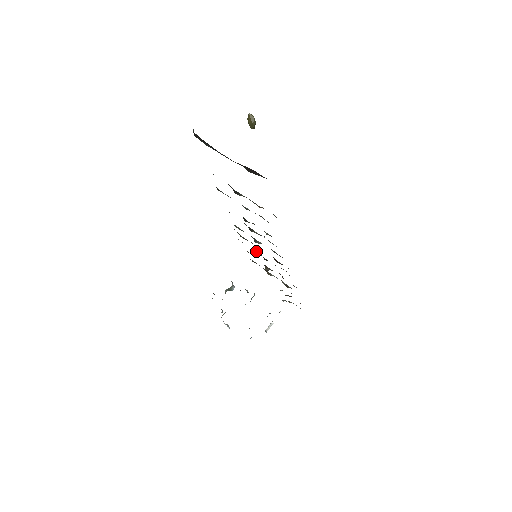
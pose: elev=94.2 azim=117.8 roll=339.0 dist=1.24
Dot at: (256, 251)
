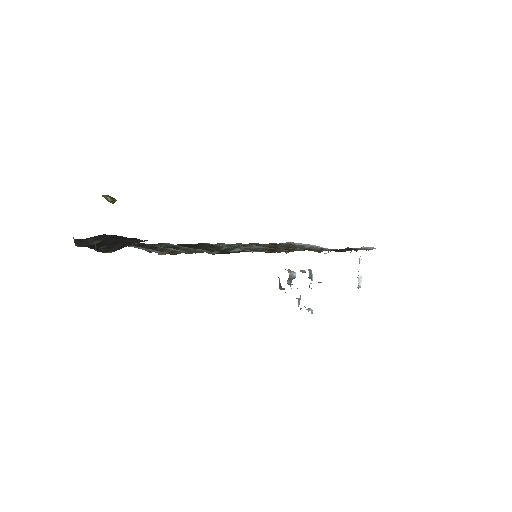
Dot at: (263, 246)
